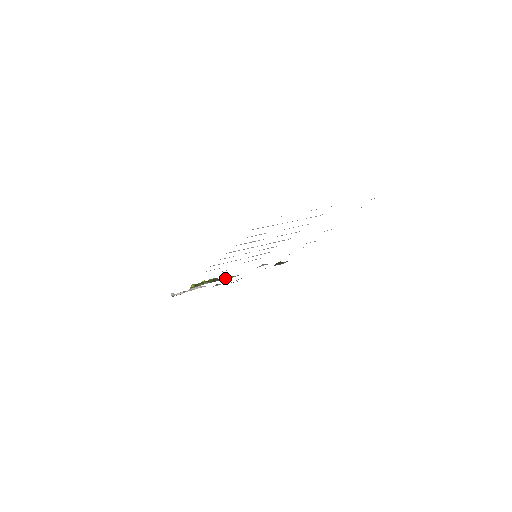
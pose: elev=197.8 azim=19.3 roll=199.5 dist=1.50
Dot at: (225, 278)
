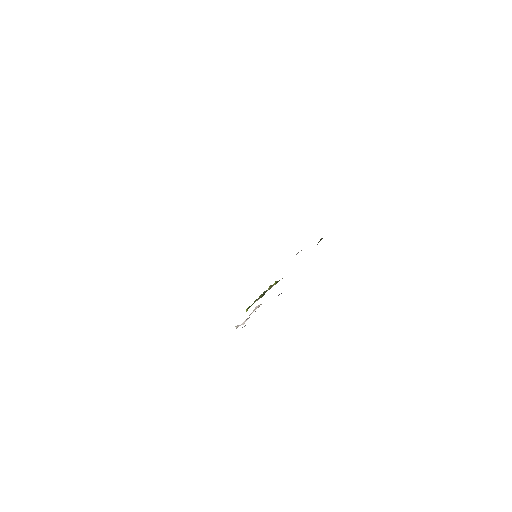
Dot at: (272, 286)
